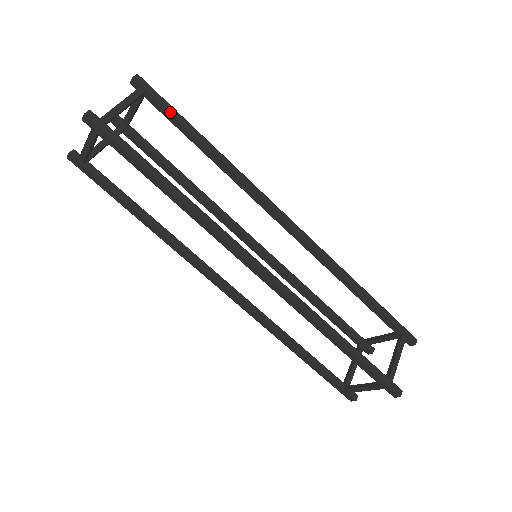
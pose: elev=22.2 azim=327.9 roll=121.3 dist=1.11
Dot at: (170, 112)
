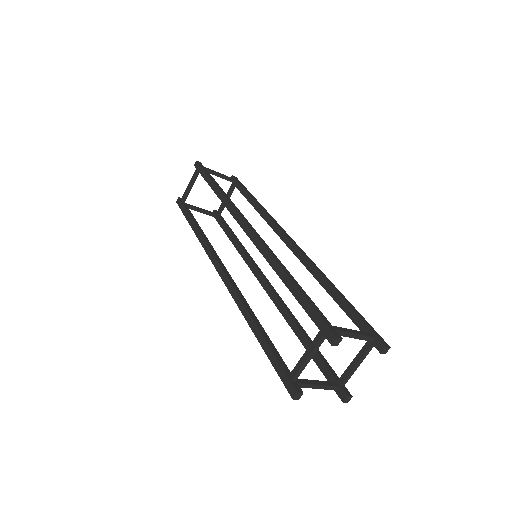
Dot at: (243, 187)
